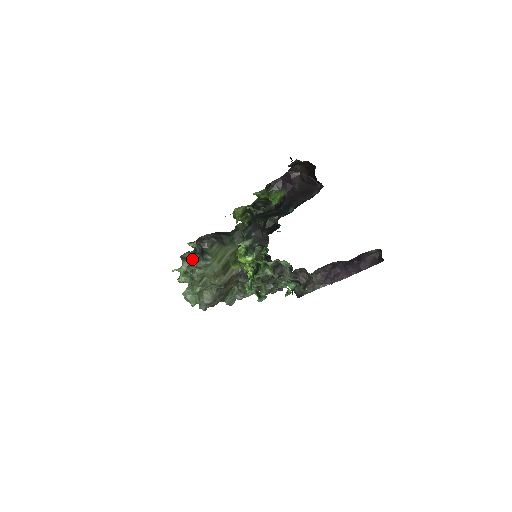
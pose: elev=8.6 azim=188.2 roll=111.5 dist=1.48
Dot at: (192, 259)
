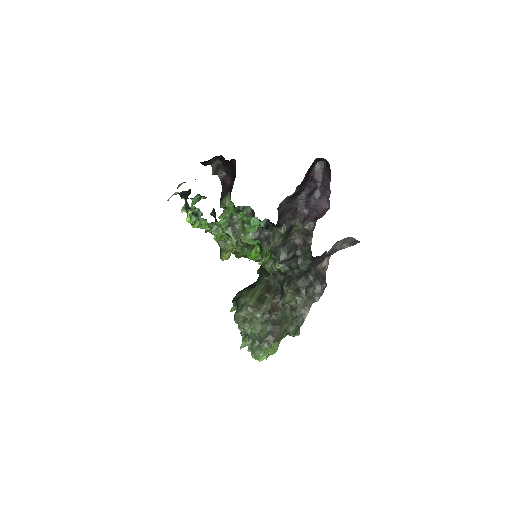
Dot at: occluded
